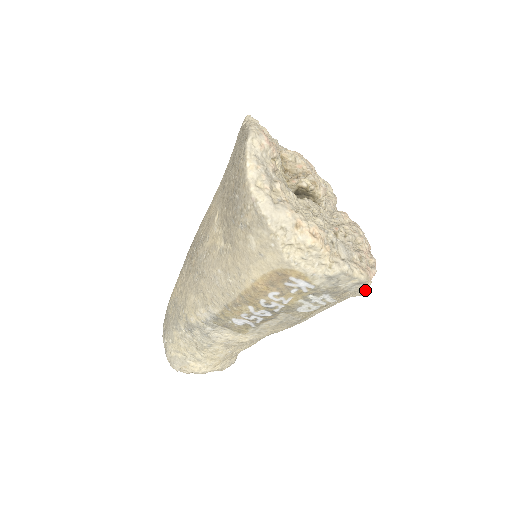
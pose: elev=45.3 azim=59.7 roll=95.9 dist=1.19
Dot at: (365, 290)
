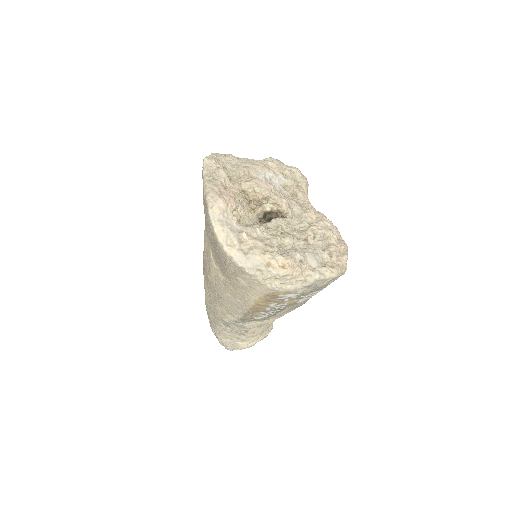
Dot at: (344, 272)
